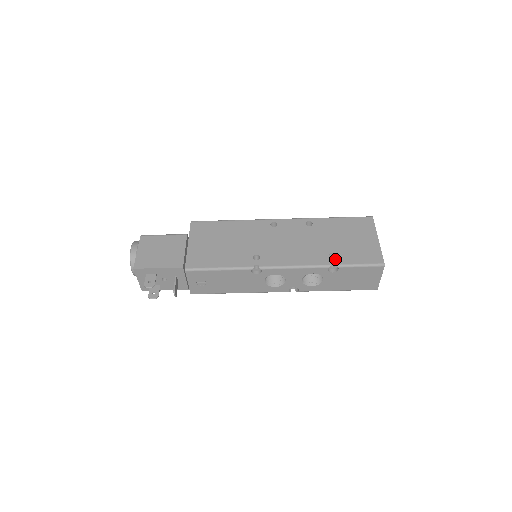
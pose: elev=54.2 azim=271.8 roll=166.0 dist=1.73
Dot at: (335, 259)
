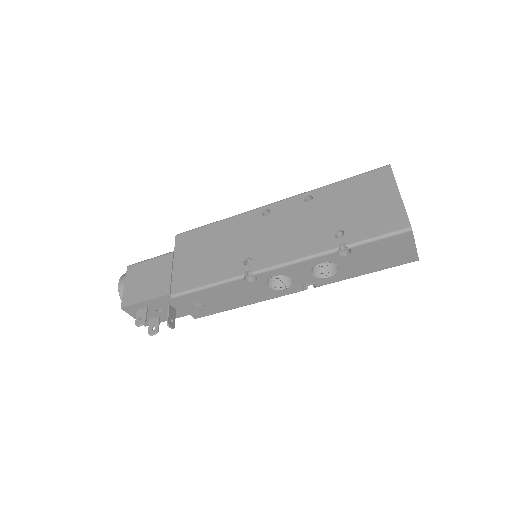
Dot at: (343, 238)
